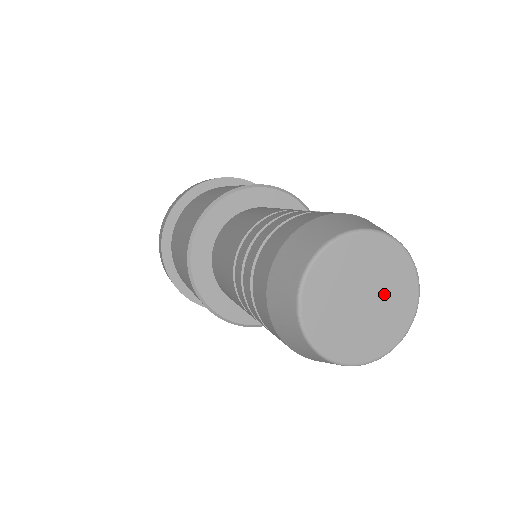
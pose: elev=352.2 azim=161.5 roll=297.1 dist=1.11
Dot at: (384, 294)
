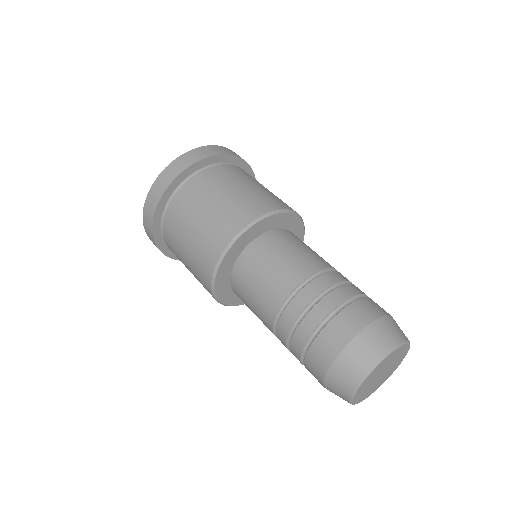
Dot at: (389, 364)
